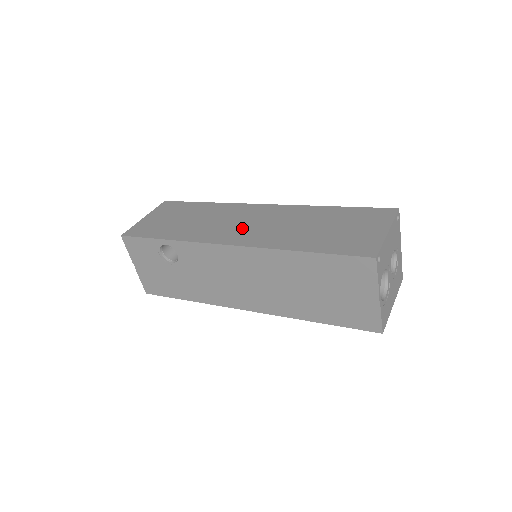
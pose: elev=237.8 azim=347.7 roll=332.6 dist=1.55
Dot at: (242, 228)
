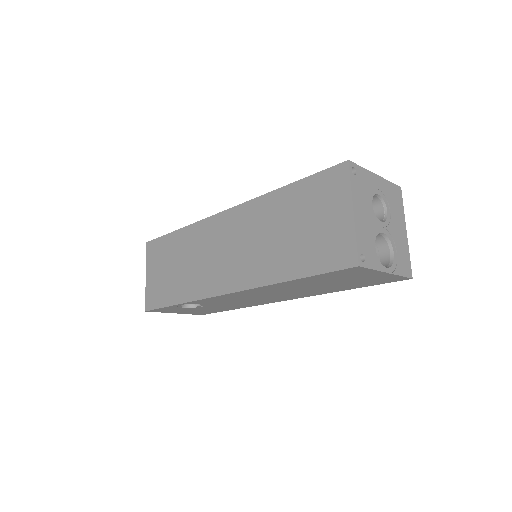
Dot at: (225, 262)
